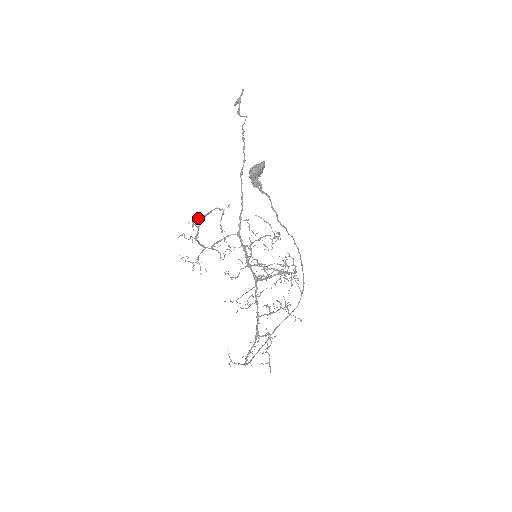
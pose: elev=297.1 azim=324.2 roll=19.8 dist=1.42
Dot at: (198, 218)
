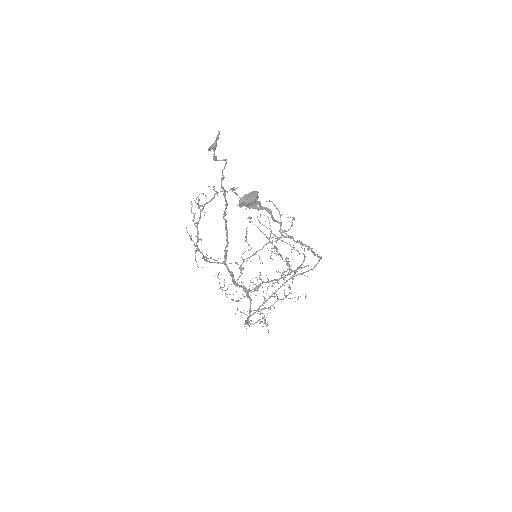
Dot at: occluded
